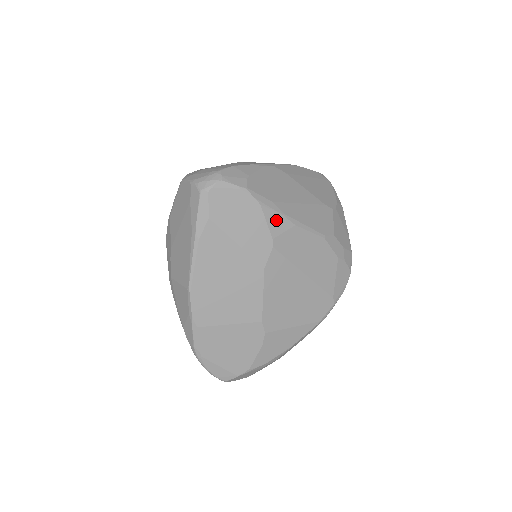
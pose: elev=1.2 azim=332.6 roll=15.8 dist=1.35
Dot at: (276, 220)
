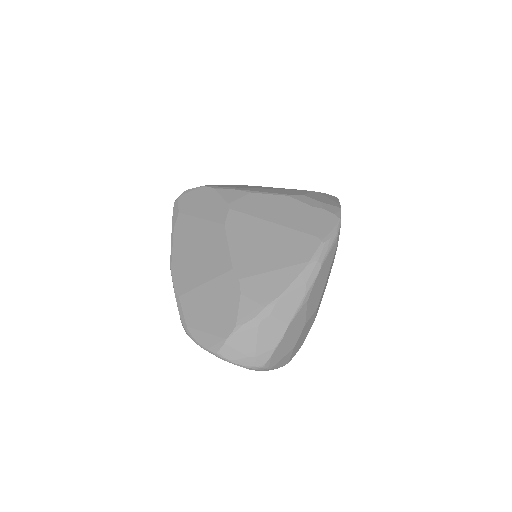
Dot at: (231, 194)
